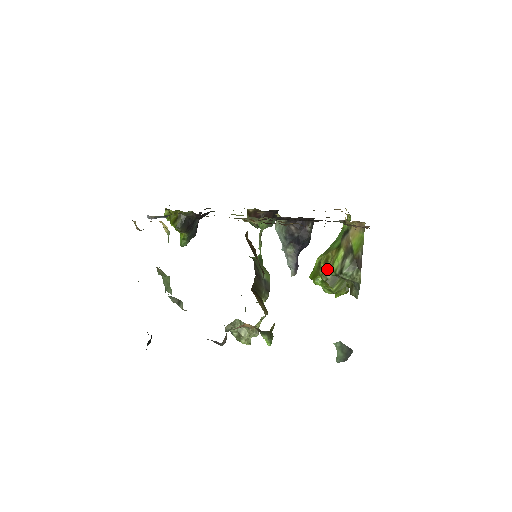
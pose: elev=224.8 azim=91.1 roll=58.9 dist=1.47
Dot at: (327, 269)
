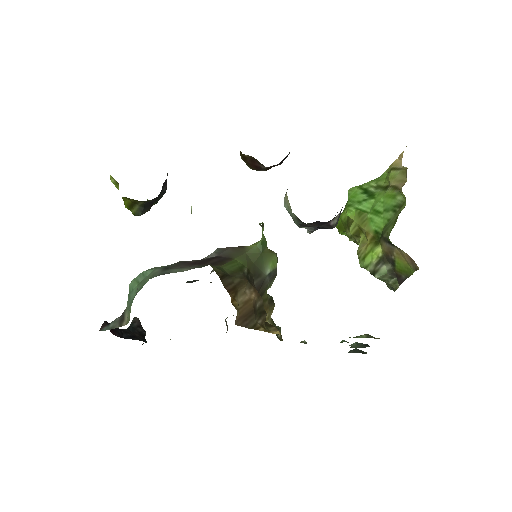
Dot at: (357, 241)
